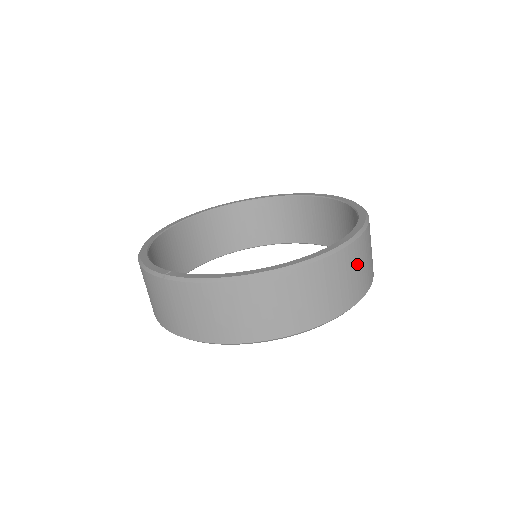
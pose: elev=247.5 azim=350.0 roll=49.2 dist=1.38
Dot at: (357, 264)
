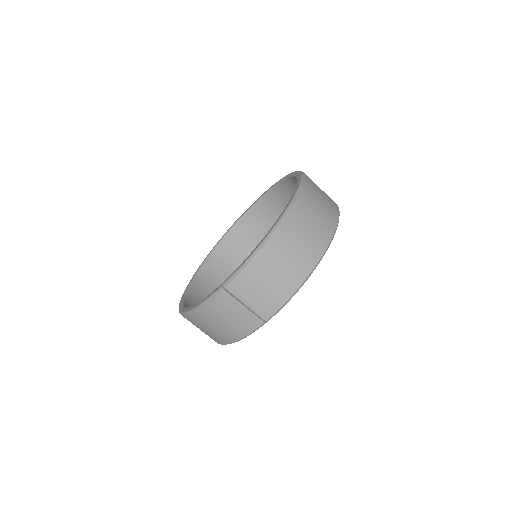
Dot at: (318, 189)
